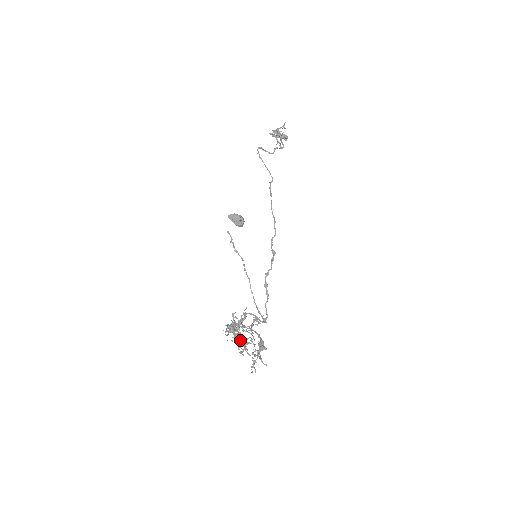
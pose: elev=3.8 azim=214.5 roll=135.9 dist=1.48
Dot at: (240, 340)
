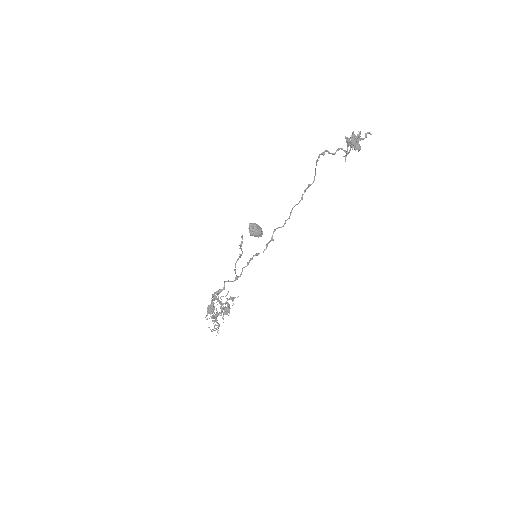
Dot at: (214, 316)
